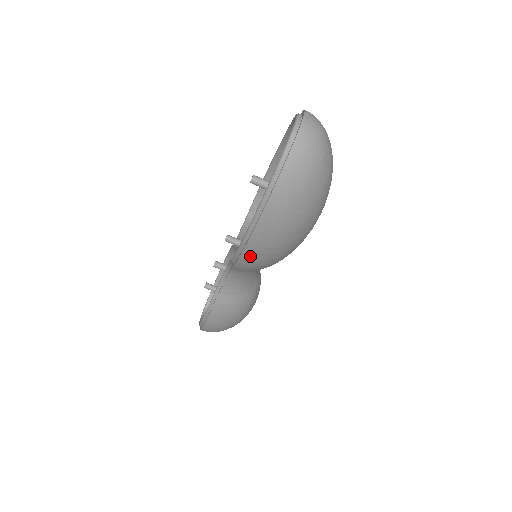
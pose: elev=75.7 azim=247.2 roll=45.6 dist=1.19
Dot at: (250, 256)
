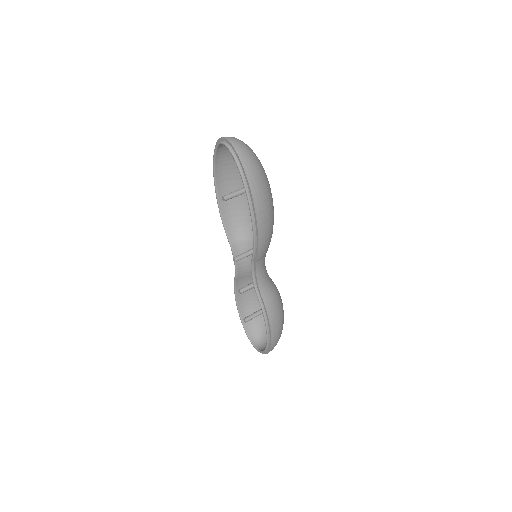
Dot at: (262, 229)
